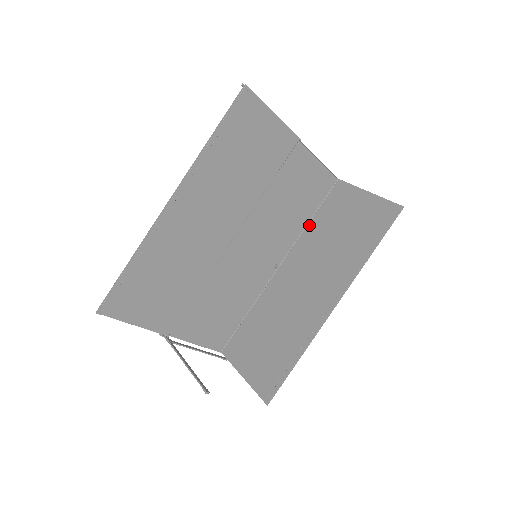
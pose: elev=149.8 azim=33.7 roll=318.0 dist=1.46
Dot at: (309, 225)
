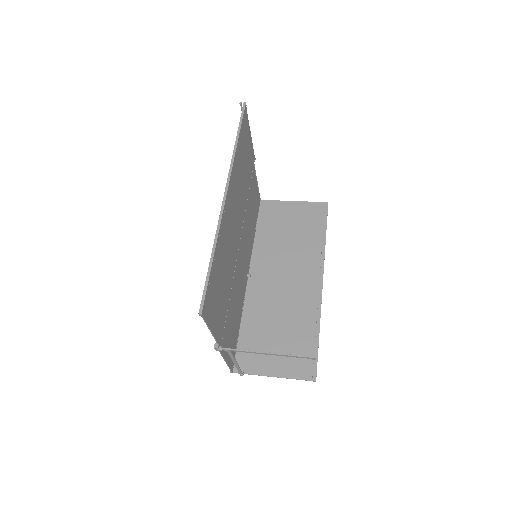
Dot at: (256, 237)
